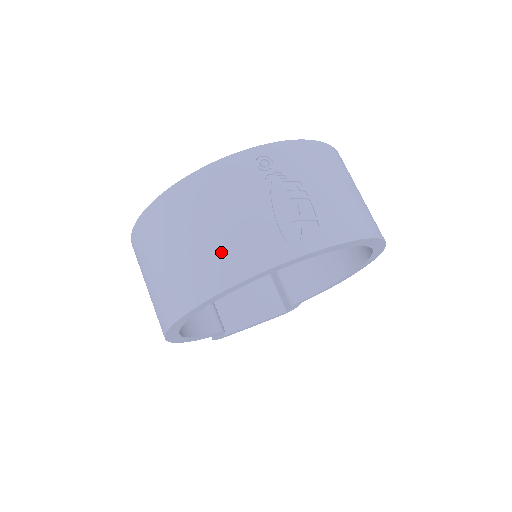
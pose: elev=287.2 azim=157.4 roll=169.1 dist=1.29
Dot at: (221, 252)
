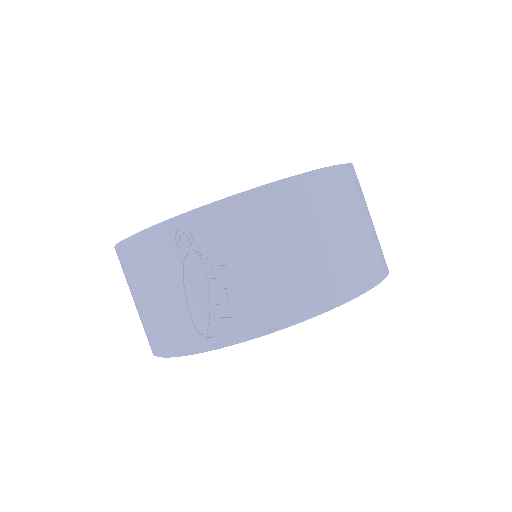
Dot at: (155, 324)
